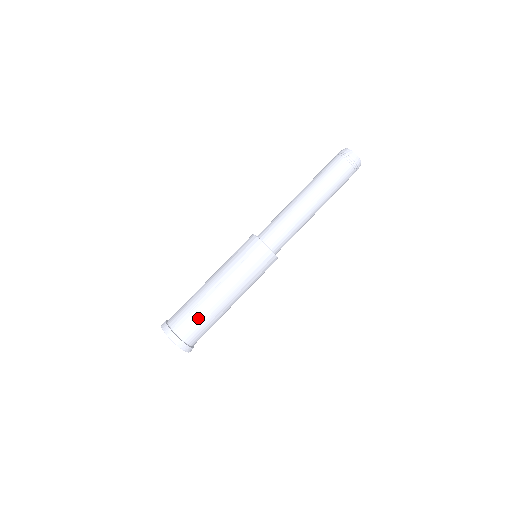
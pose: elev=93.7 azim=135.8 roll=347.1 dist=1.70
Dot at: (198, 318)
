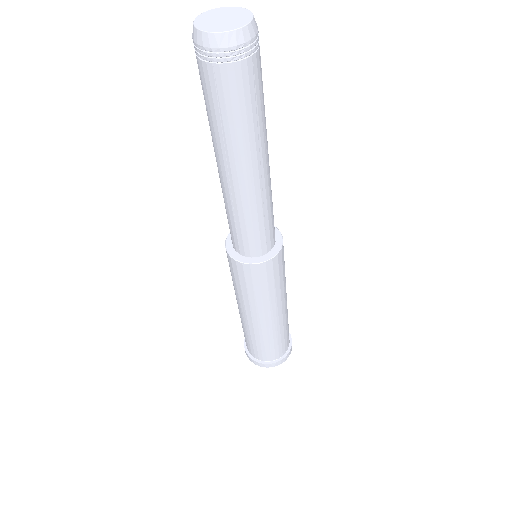
Dot at: (282, 339)
